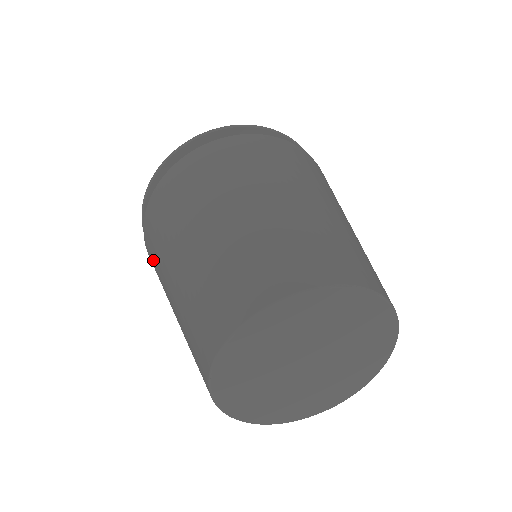
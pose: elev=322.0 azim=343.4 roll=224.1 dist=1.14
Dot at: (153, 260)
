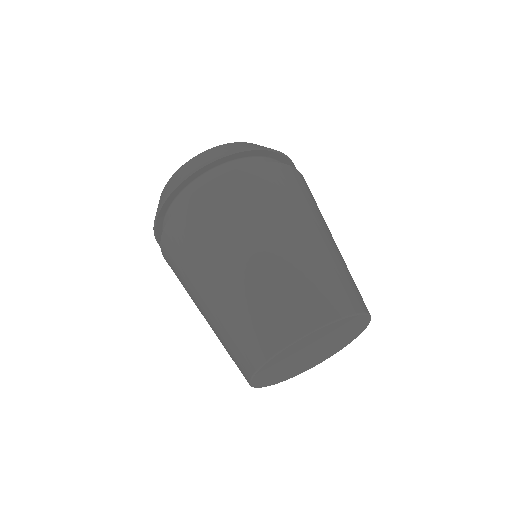
Dot at: (187, 240)
